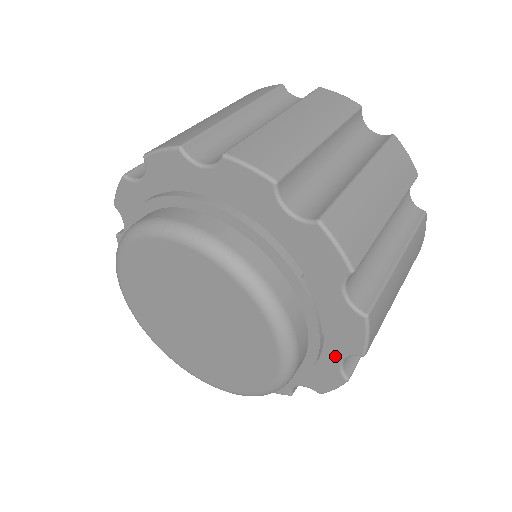
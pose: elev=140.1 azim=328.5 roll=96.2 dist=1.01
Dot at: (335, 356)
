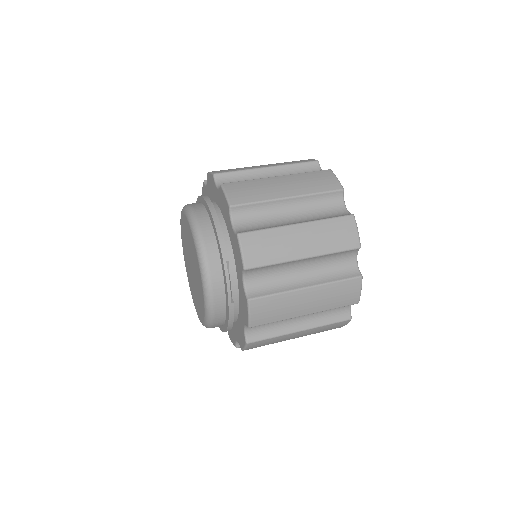
Dot at: (243, 323)
